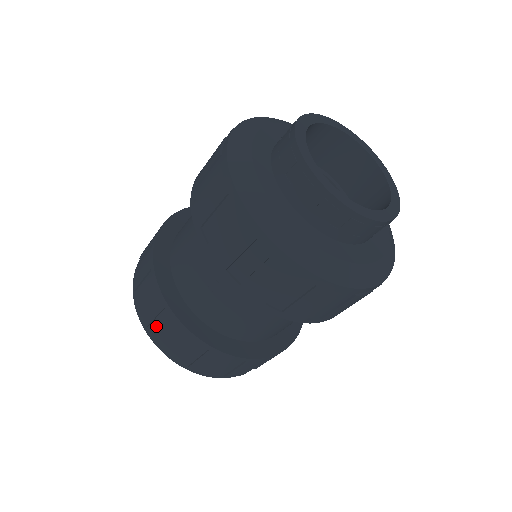
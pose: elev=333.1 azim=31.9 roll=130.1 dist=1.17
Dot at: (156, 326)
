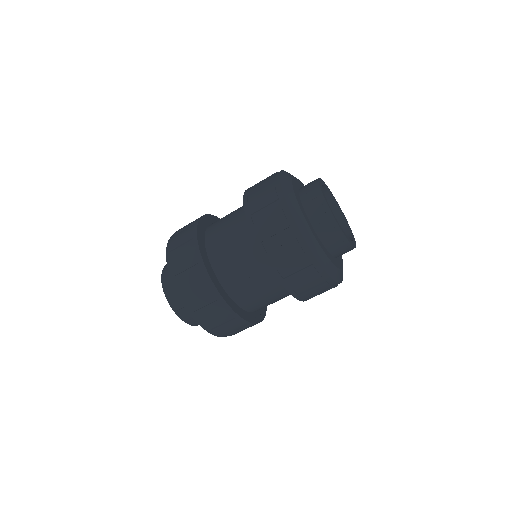
Dot at: (197, 302)
